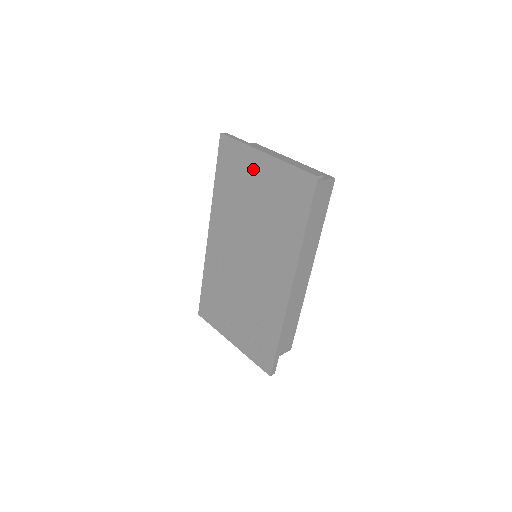
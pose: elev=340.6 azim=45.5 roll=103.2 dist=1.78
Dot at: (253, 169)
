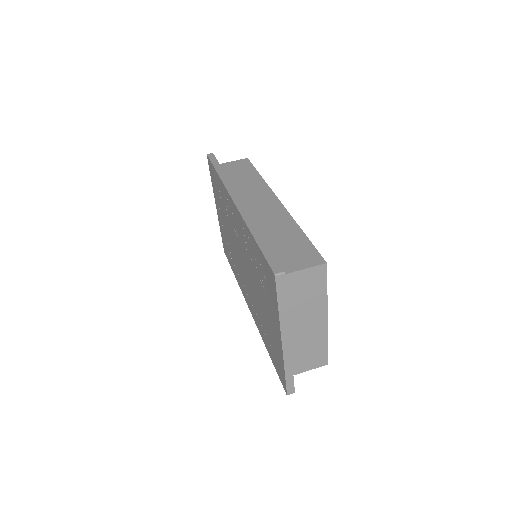
Dot at: (272, 315)
